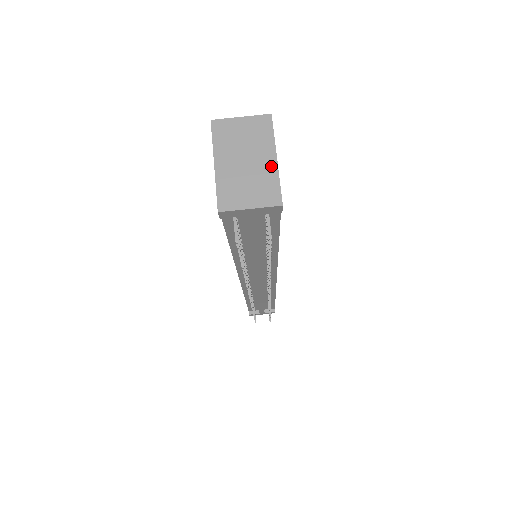
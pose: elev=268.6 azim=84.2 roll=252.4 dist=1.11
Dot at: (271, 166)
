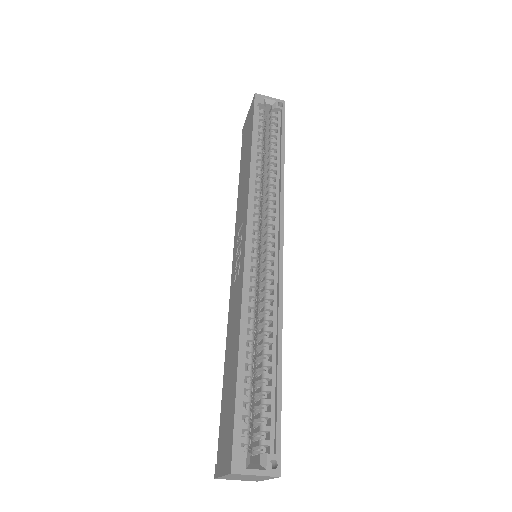
Dot at: occluded
